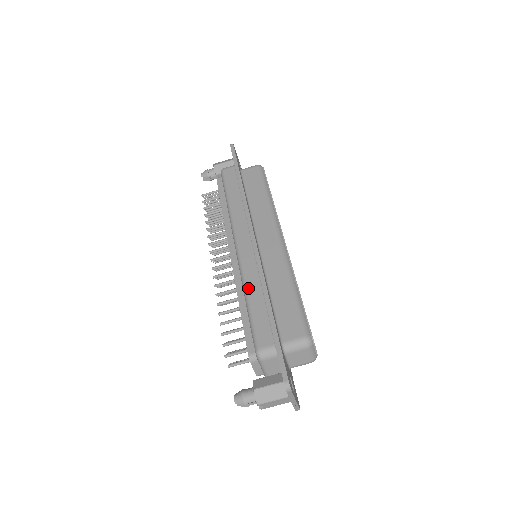
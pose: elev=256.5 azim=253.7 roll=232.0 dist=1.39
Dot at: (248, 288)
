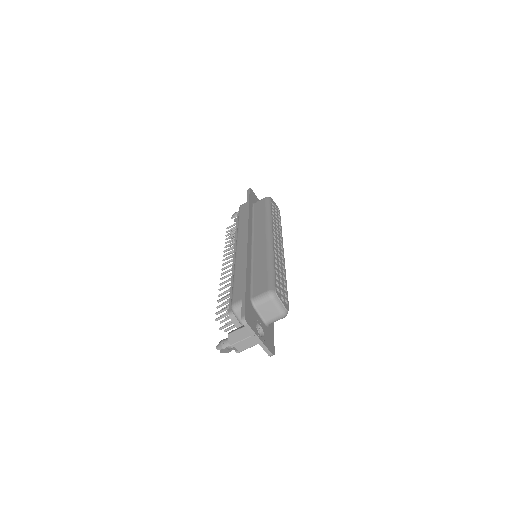
Dot at: (236, 270)
